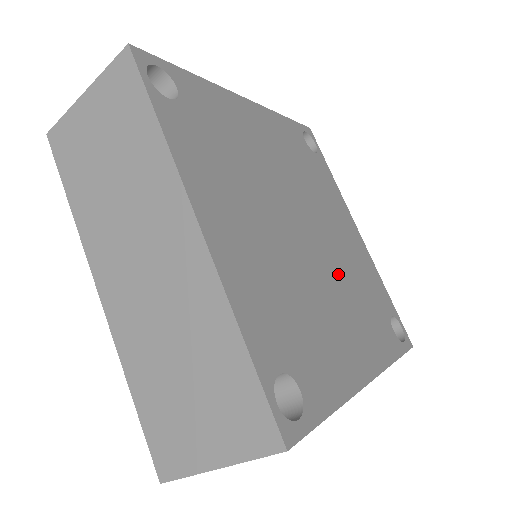
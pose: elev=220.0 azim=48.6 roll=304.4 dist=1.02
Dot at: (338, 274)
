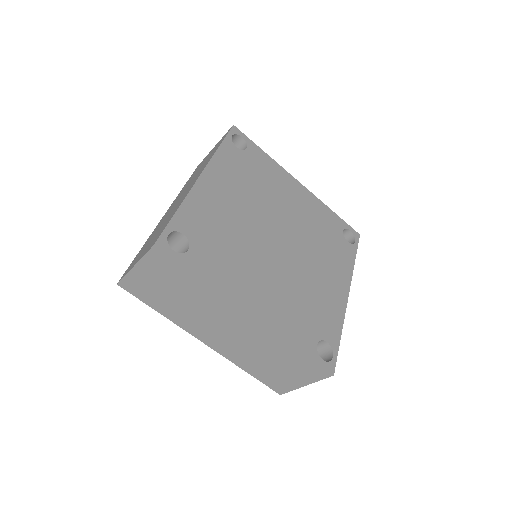
Dot at: (288, 274)
